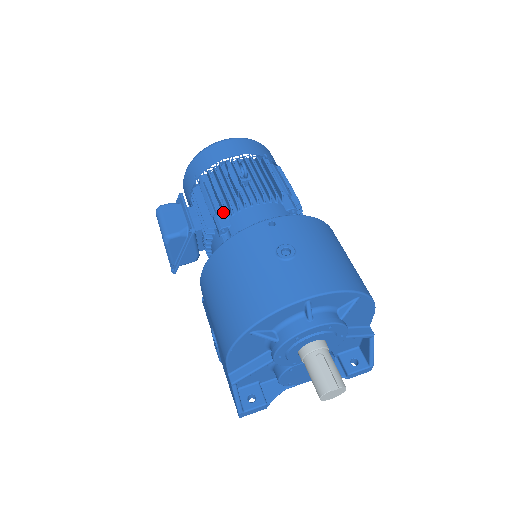
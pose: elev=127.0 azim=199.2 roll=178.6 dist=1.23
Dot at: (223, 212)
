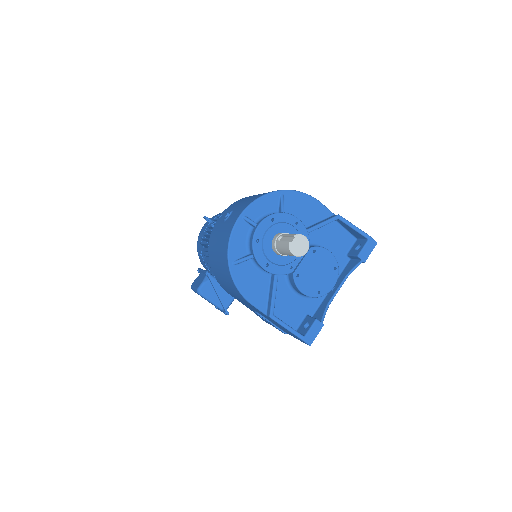
Dot at: occluded
